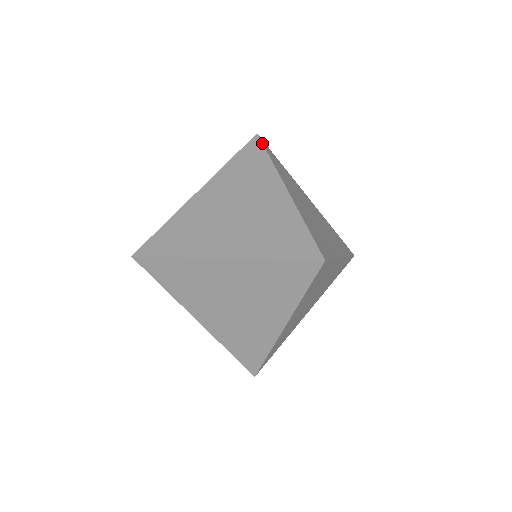
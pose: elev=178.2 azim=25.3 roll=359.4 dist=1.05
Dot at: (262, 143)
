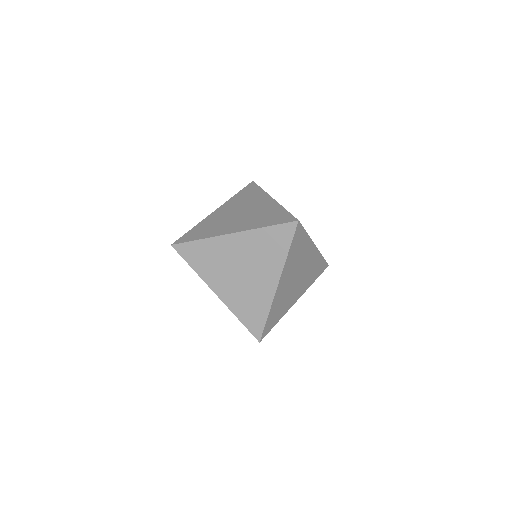
Dot at: (256, 184)
